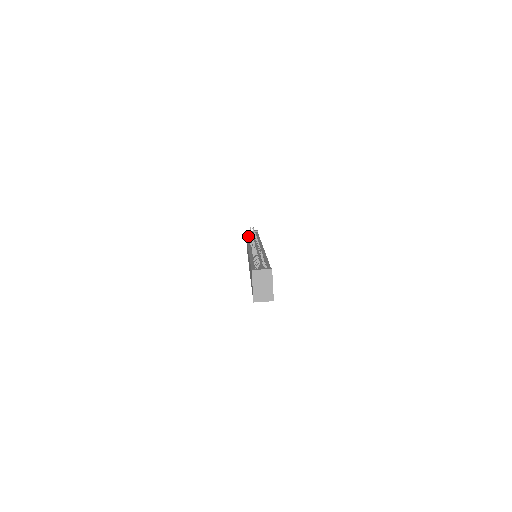
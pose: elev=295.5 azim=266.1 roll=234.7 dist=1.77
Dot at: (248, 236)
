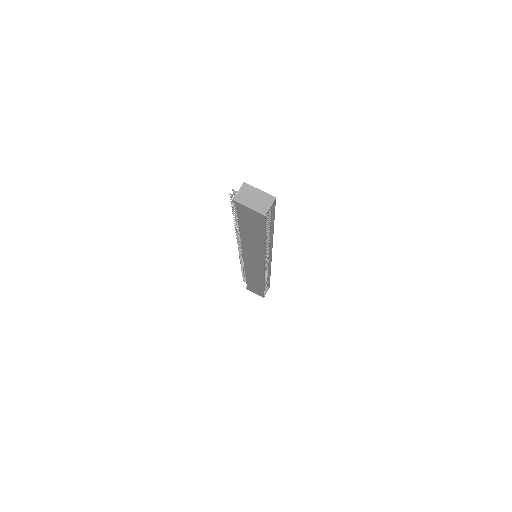
Dot at: occluded
